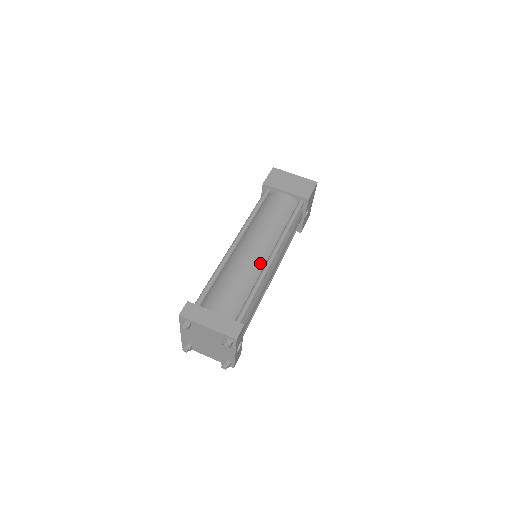
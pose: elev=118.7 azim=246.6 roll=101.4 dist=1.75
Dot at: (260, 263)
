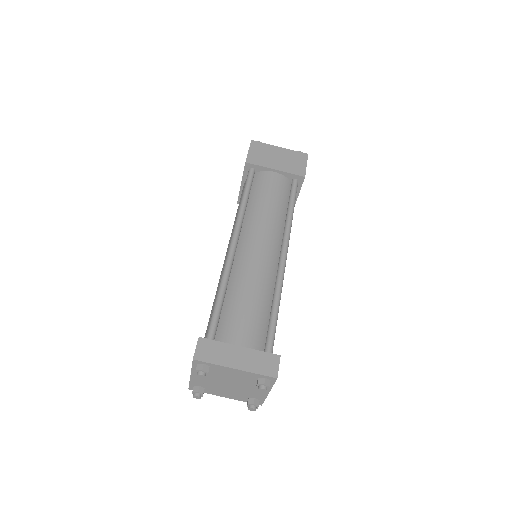
Dot at: (271, 267)
